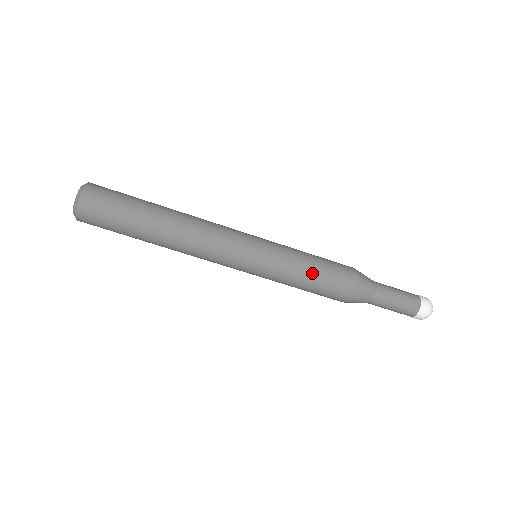
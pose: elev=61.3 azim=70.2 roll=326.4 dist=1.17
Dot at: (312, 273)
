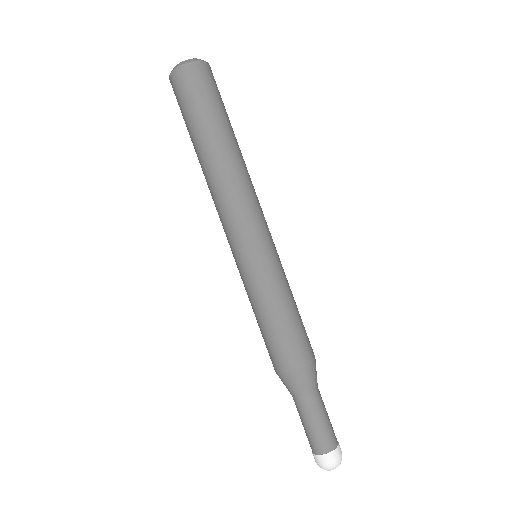
Dot at: (297, 308)
